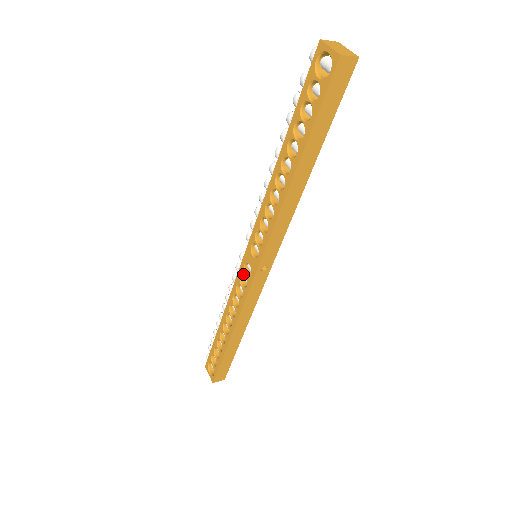
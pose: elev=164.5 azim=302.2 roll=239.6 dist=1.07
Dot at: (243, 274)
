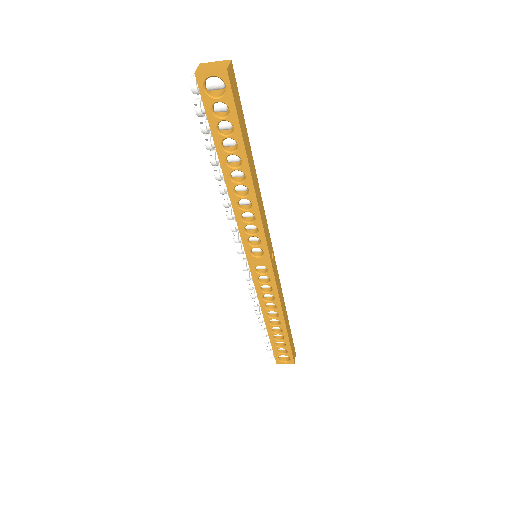
Dot at: (259, 276)
